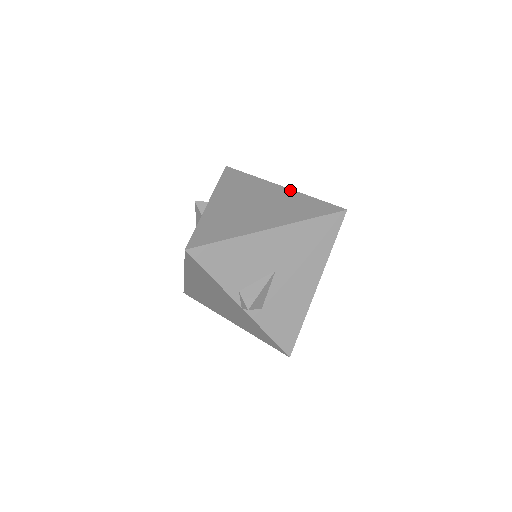
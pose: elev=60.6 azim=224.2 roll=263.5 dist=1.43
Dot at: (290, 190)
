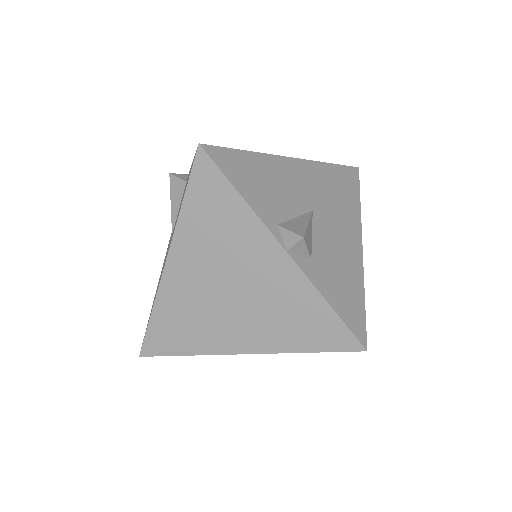
Dot at: occluded
